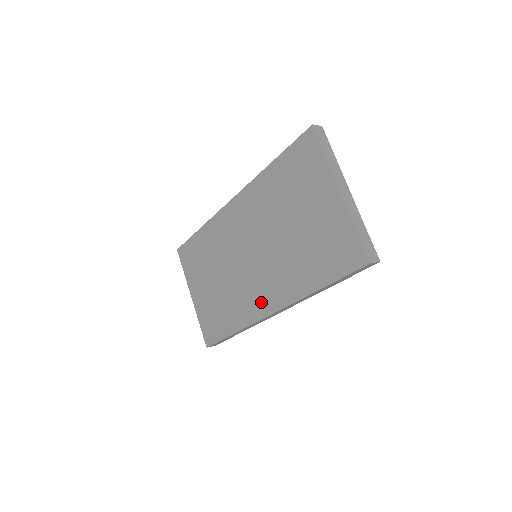
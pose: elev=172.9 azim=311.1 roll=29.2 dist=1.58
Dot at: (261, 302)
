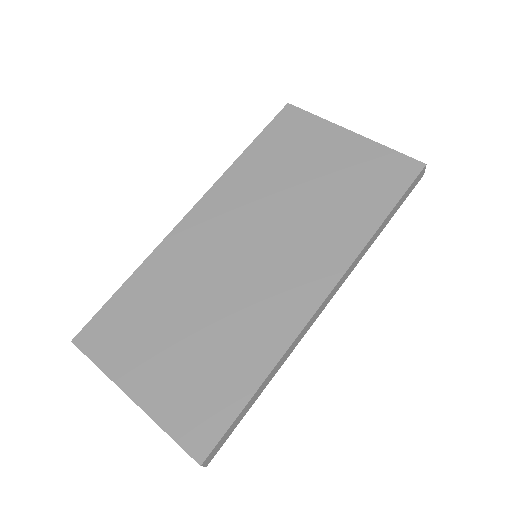
Dot at: (299, 295)
